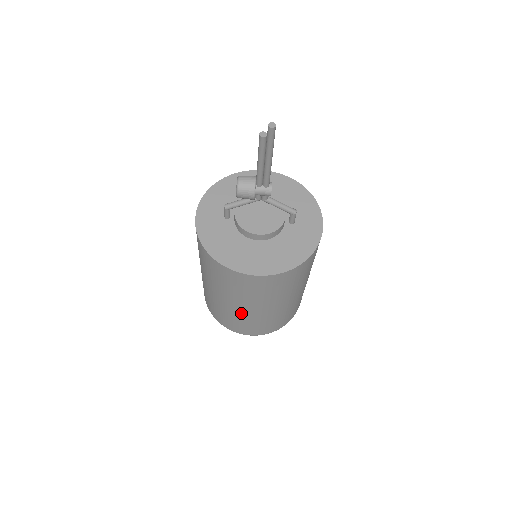
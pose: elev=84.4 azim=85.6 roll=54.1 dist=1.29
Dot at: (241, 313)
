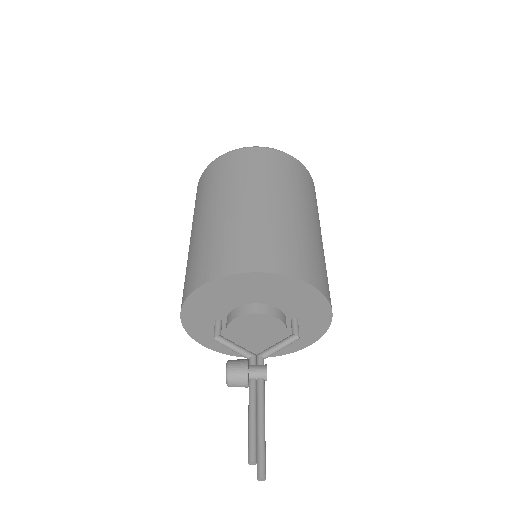
Dot at: occluded
